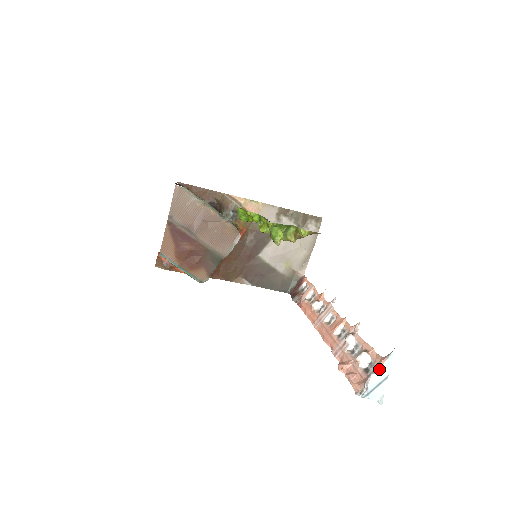
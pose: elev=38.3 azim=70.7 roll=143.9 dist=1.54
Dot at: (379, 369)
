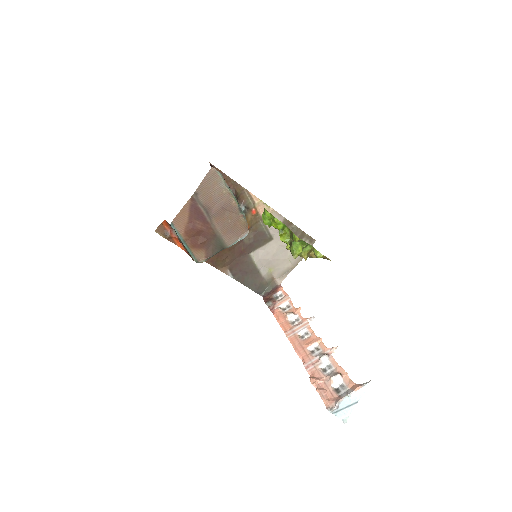
Dot at: (353, 393)
